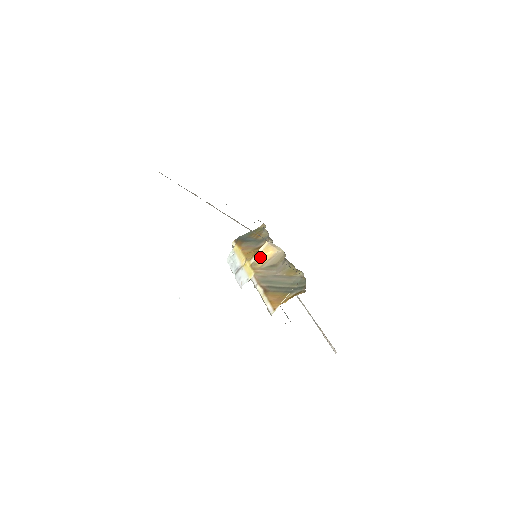
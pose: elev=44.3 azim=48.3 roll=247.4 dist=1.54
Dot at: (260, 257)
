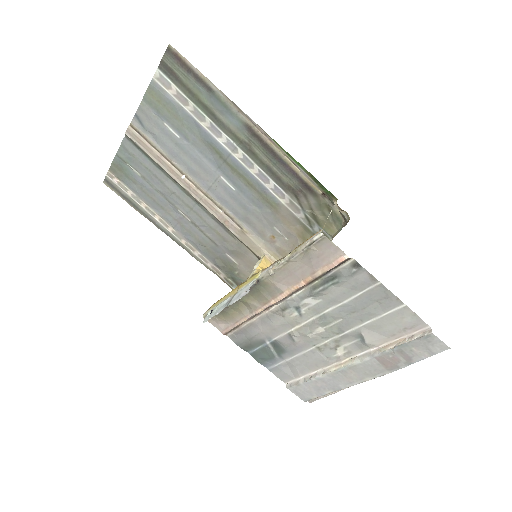
Dot at: (259, 269)
